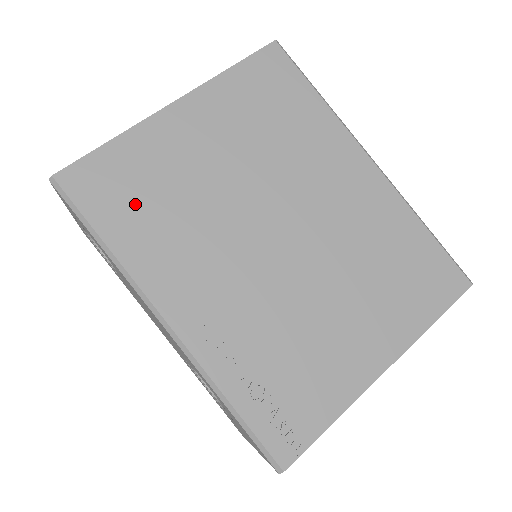
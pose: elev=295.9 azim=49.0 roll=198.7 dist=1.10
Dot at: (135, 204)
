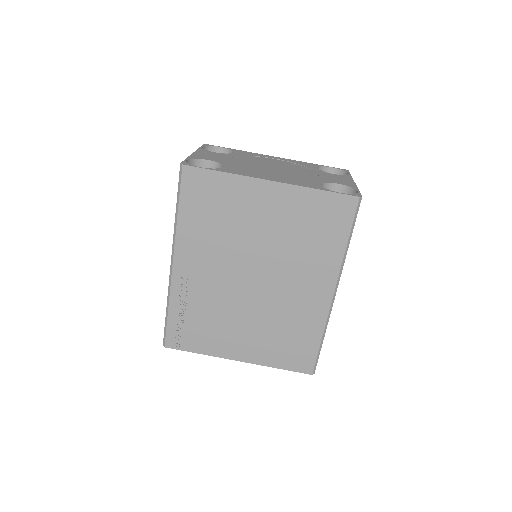
Dot at: (206, 209)
